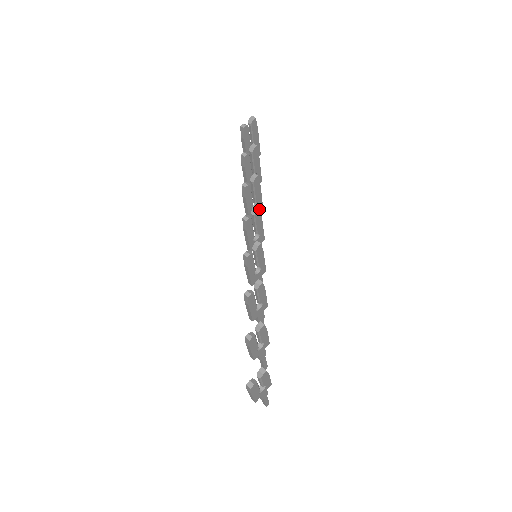
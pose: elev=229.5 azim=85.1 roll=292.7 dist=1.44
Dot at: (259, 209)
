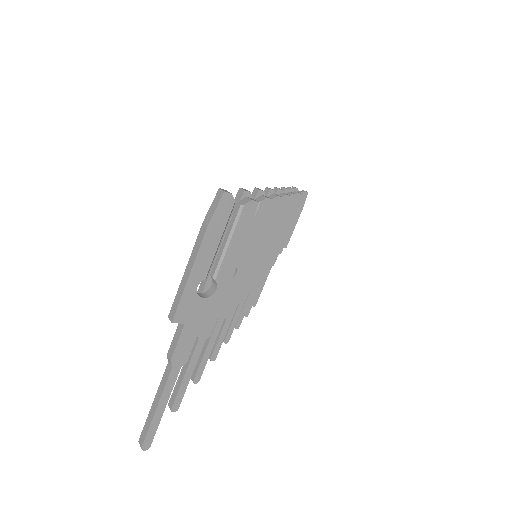
Dot at: (295, 196)
